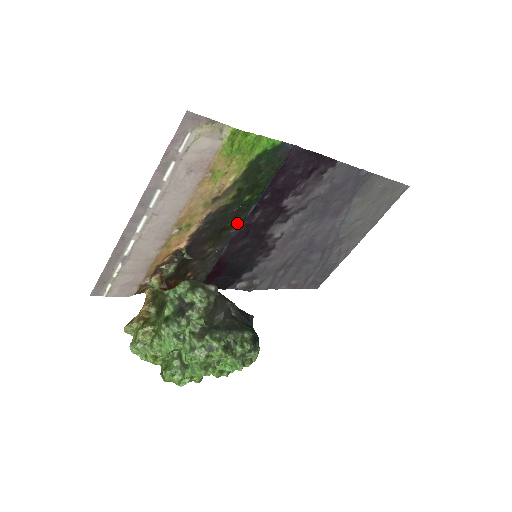
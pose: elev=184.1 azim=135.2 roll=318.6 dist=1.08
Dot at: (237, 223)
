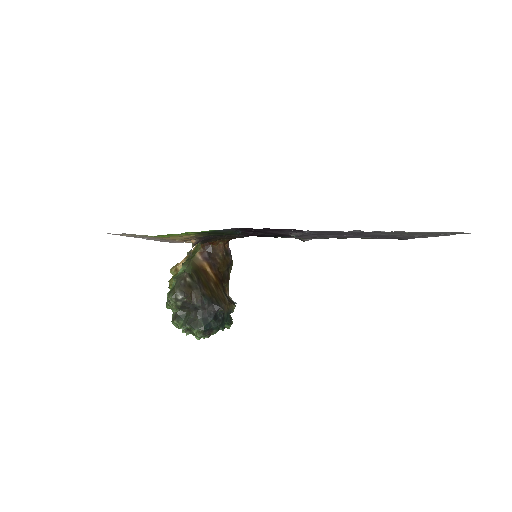
Dot at: occluded
